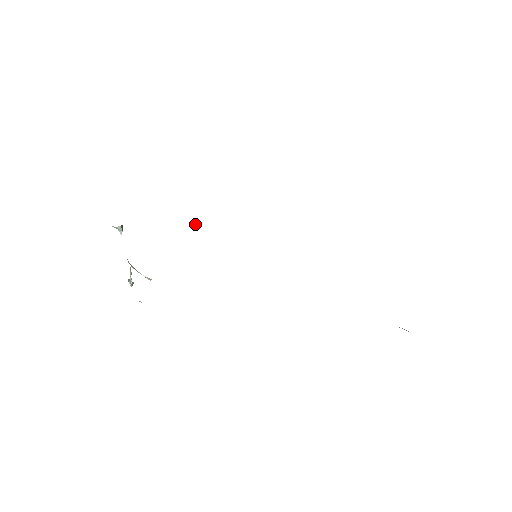
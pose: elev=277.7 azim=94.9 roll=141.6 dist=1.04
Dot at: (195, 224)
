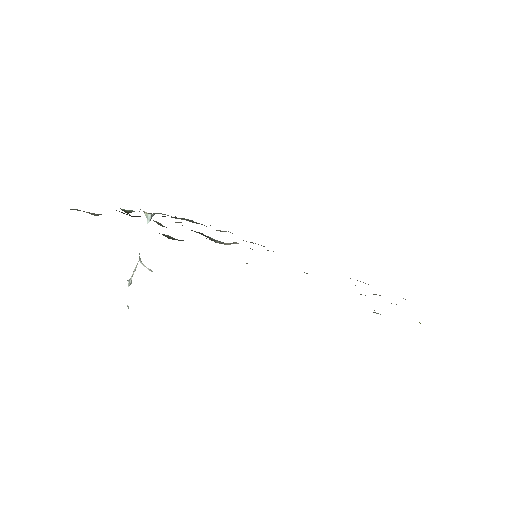
Dot at: (210, 237)
